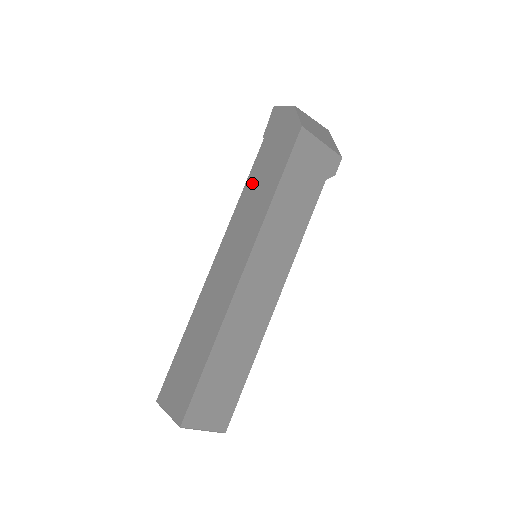
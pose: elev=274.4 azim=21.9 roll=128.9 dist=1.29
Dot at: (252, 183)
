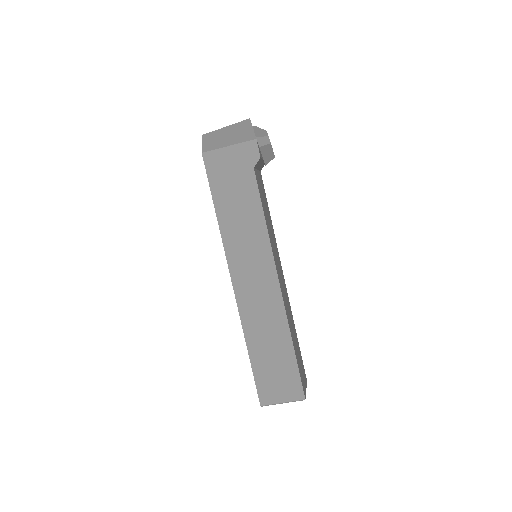
Dot at: occluded
